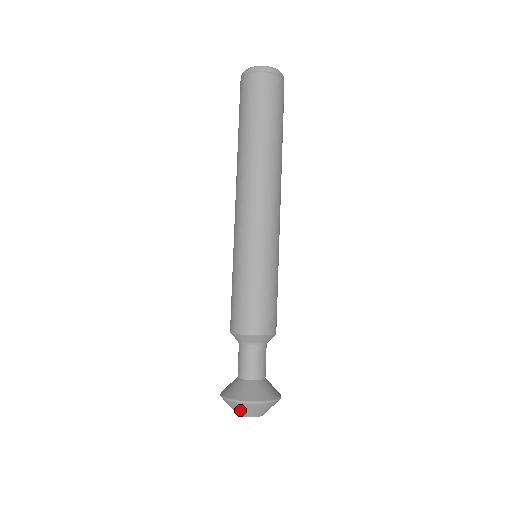
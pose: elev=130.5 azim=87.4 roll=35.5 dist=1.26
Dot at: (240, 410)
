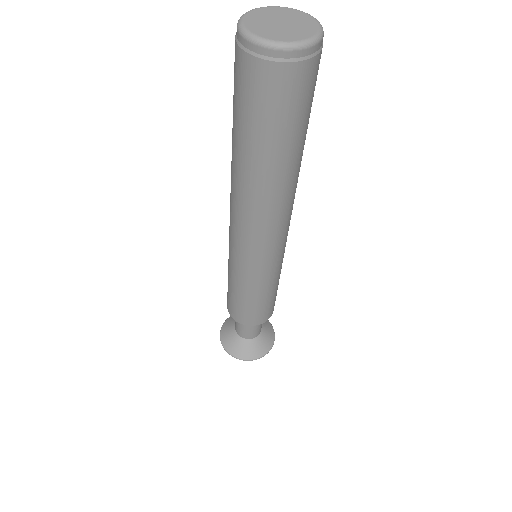
Dot at: occluded
